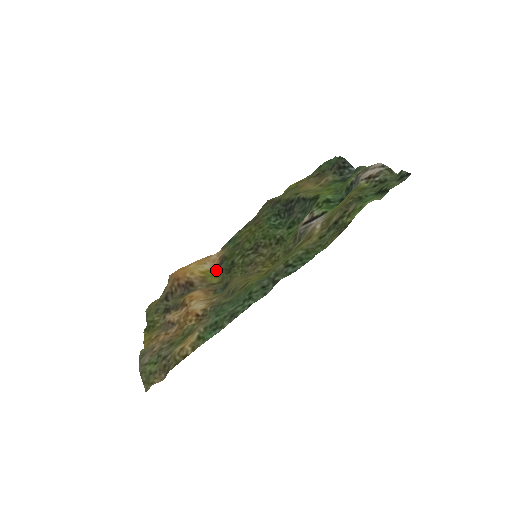
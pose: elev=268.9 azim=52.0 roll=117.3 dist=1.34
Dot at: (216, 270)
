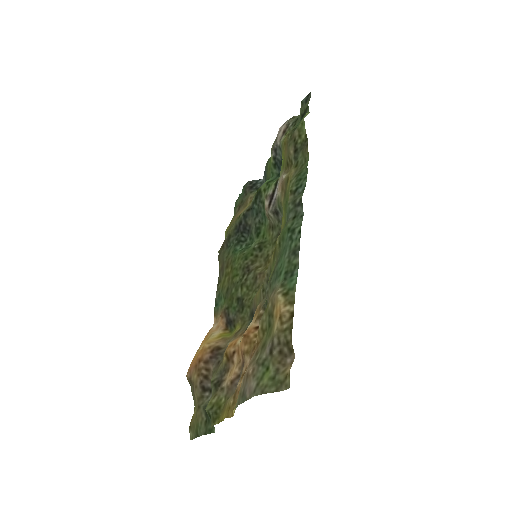
Dot at: (228, 327)
